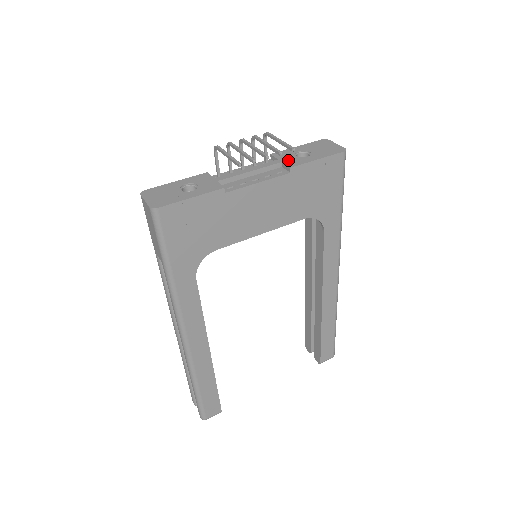
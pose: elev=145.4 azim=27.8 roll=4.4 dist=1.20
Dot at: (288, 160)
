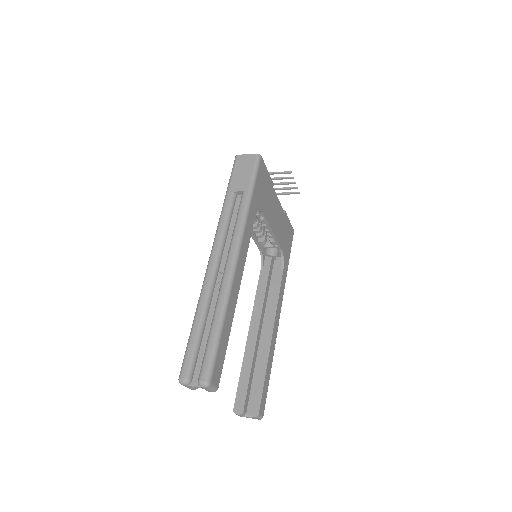
Dot at: occluded
